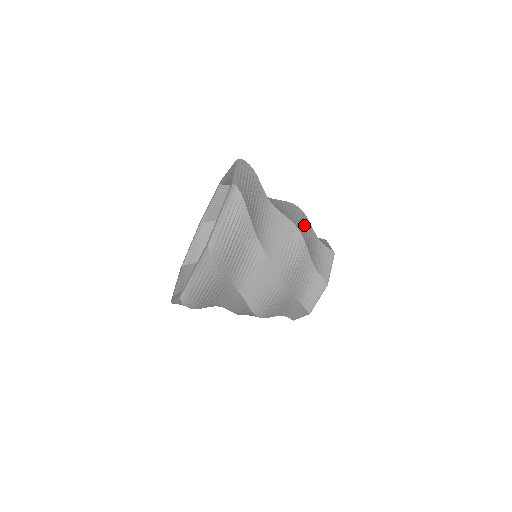
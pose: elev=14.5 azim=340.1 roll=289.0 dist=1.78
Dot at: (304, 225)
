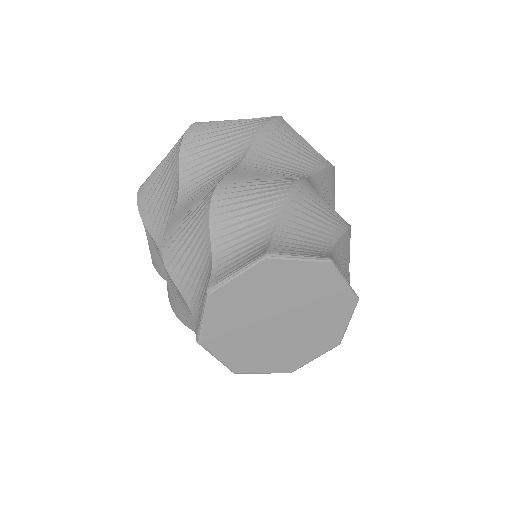
Dot at: (257, 197)
